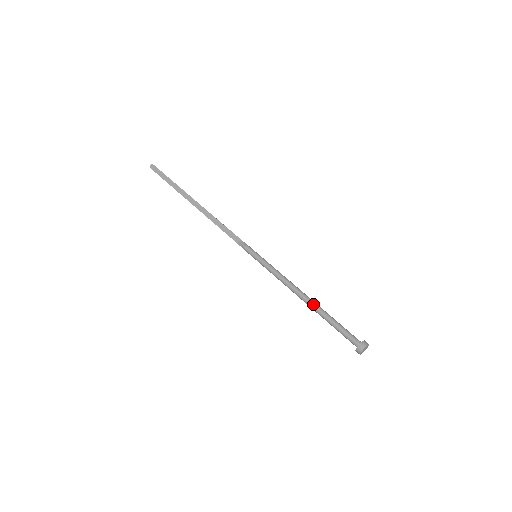
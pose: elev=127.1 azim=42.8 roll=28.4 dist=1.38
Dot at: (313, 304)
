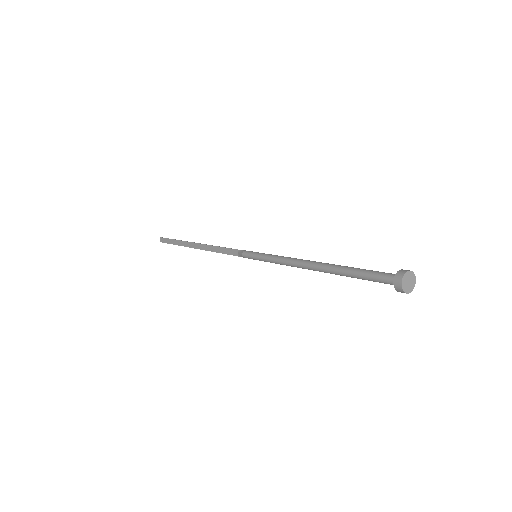
Dot at: (324, 267)
